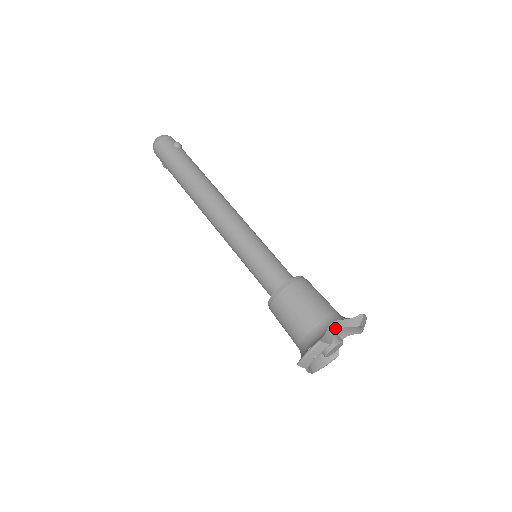
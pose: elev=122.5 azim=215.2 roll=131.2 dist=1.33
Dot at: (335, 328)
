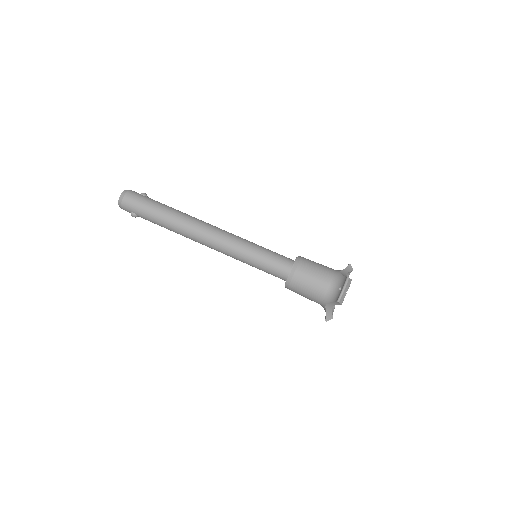
Dot at: (344, 274)
